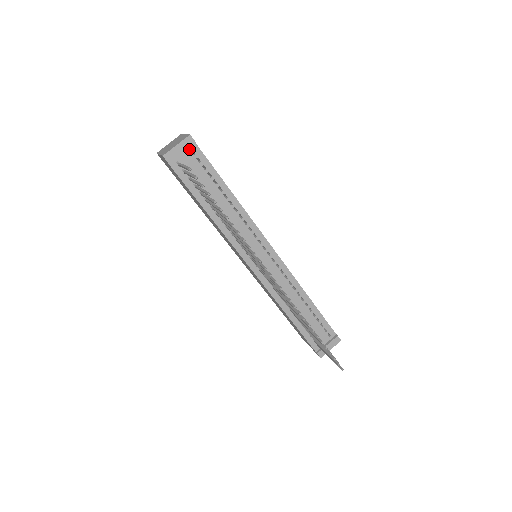
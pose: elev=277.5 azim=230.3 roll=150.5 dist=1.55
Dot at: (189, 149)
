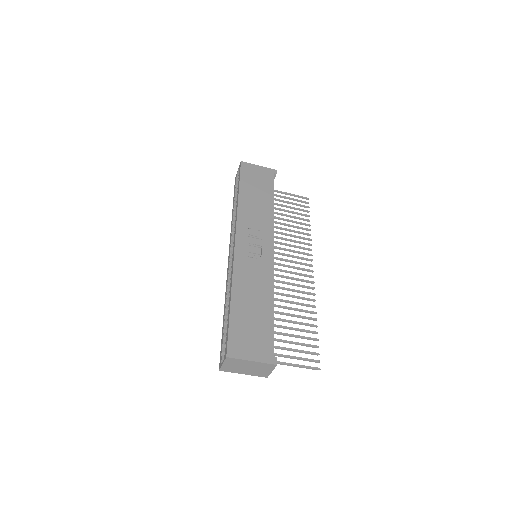
Dot at: occluded
